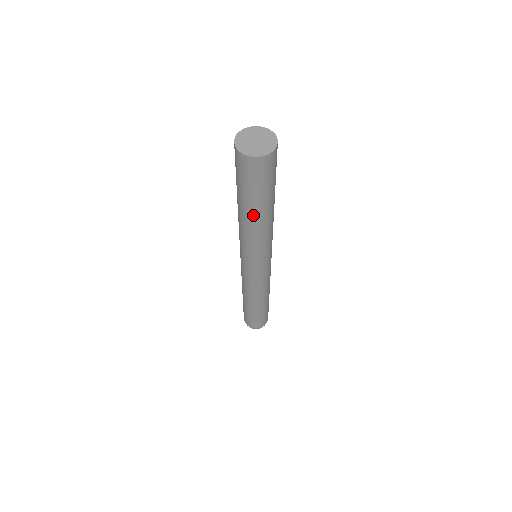
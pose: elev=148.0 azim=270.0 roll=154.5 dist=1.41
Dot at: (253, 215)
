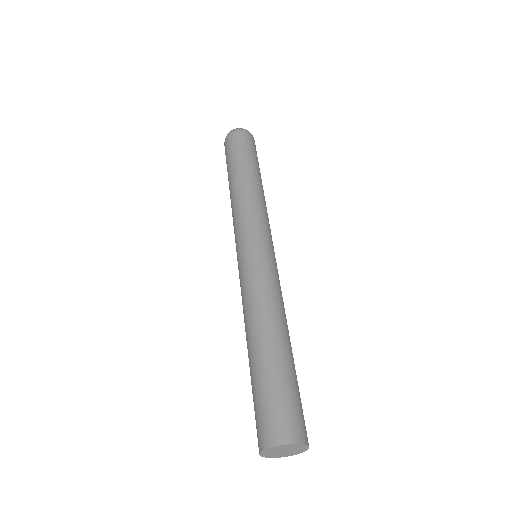
Dot at: occluded
